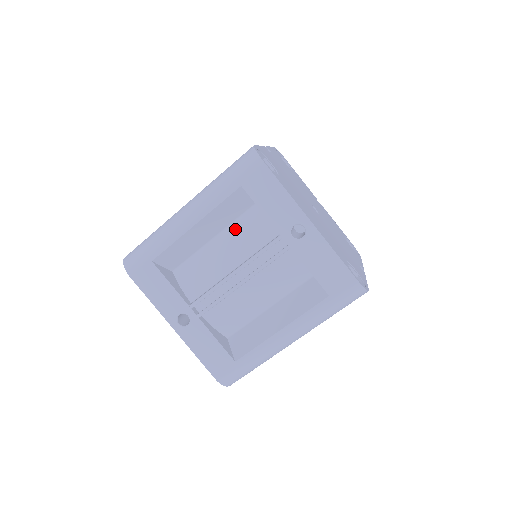
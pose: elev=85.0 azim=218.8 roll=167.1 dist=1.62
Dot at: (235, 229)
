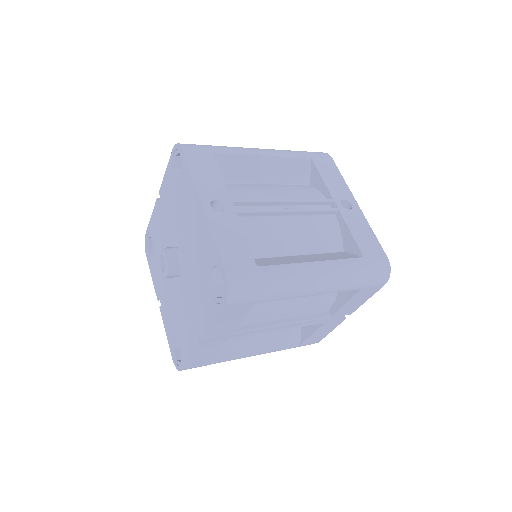
Dot at: (287, 186)
